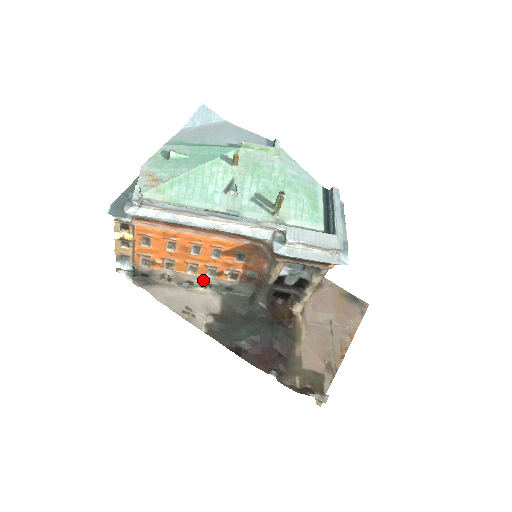
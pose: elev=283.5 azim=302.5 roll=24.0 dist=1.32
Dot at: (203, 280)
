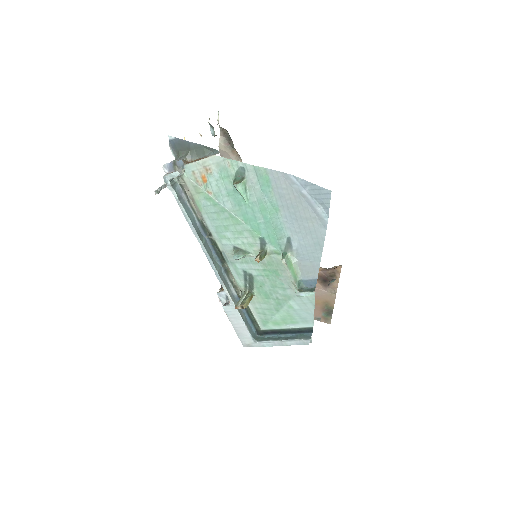
Dot at: occluded
